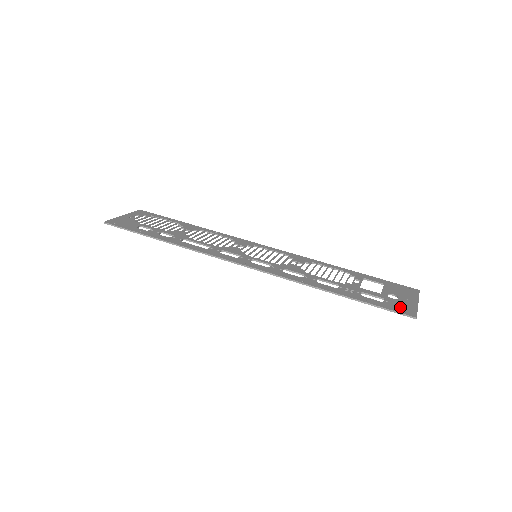
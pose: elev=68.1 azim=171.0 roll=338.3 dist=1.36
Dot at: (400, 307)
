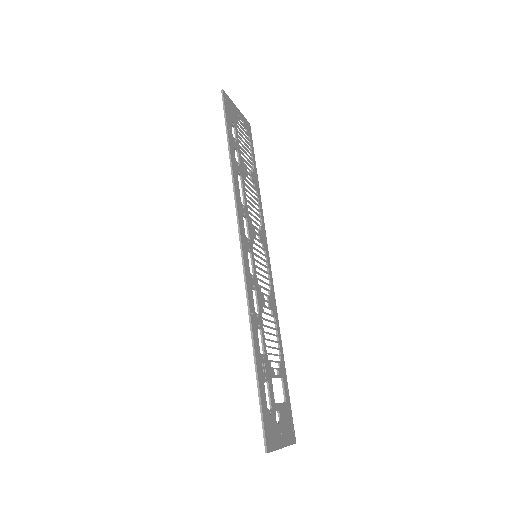
Dot at: (271, 430)
